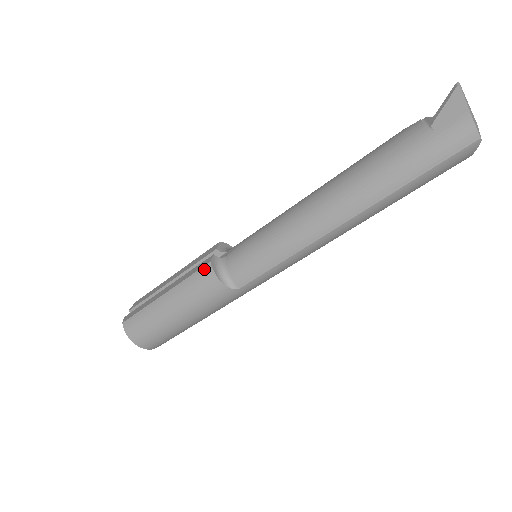
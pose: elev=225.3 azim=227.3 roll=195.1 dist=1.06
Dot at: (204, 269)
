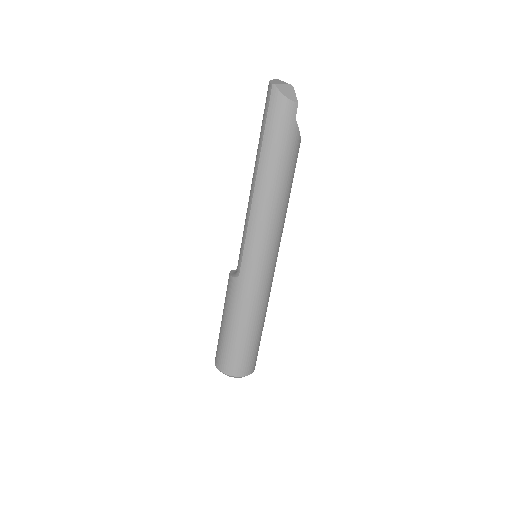
Dot at: occluded
